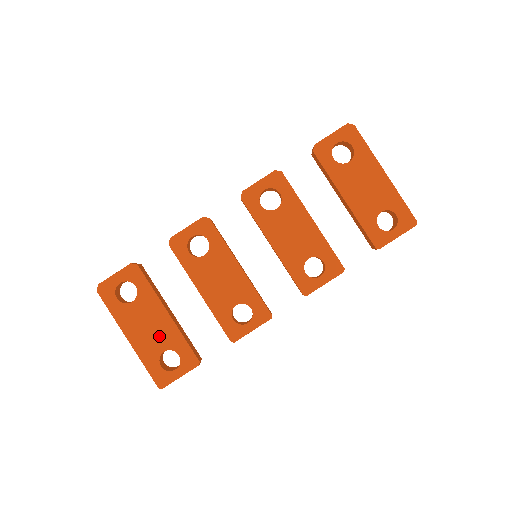
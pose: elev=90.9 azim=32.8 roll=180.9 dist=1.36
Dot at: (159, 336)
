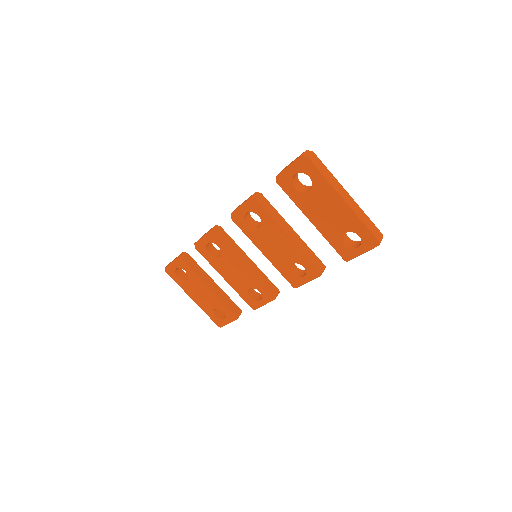
Dot at: (209, 300)
